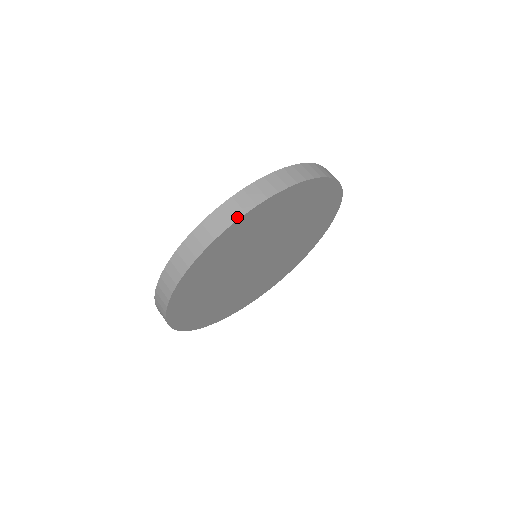
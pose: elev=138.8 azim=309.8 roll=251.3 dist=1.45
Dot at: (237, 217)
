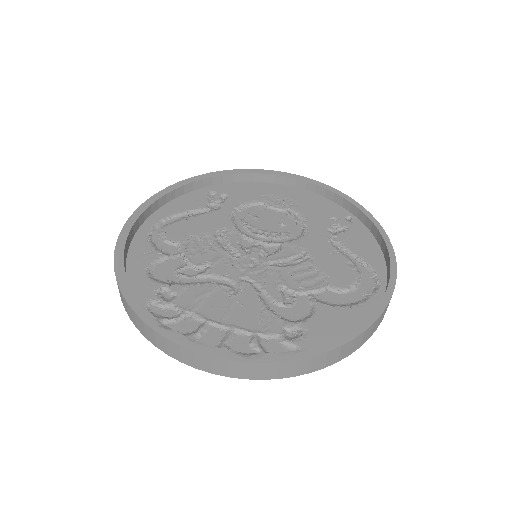
Dot at: (172, 356)
